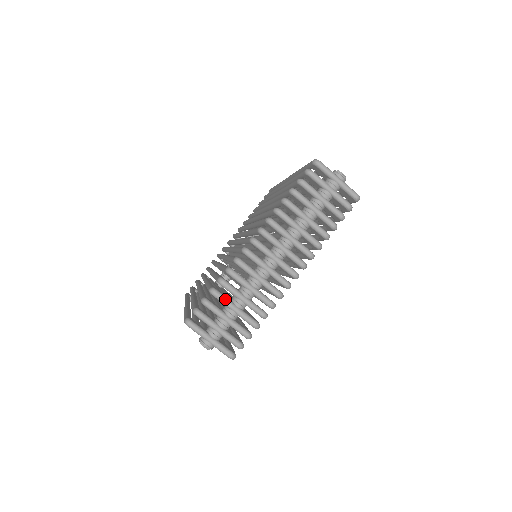
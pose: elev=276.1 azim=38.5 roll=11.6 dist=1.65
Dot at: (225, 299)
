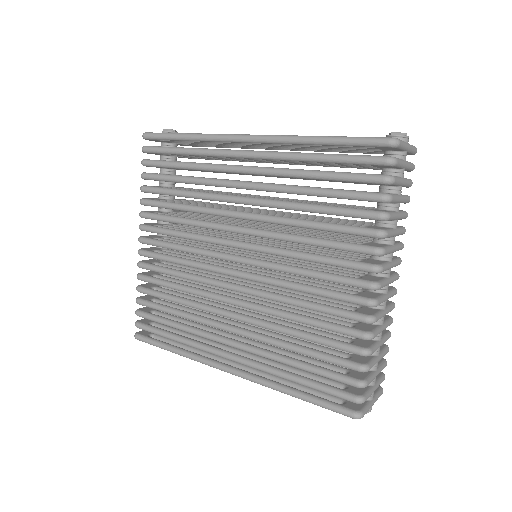
Dot at: (374, 362)
